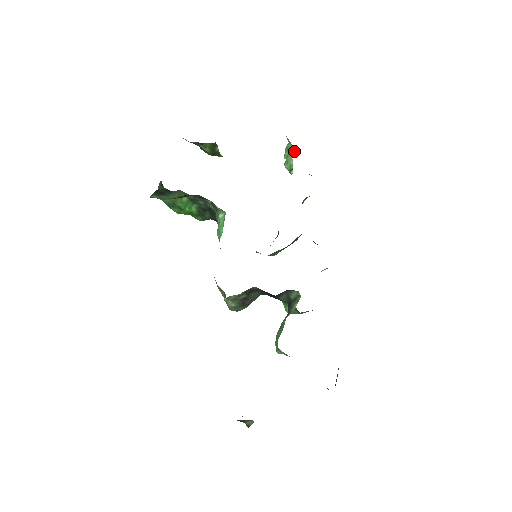
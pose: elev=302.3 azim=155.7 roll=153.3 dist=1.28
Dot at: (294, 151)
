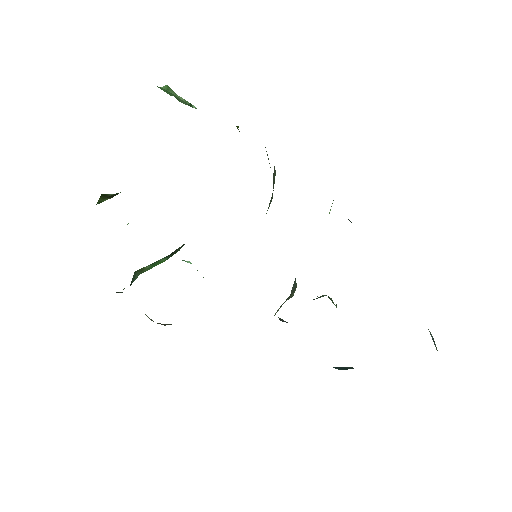
Dot at: (169, 89)
